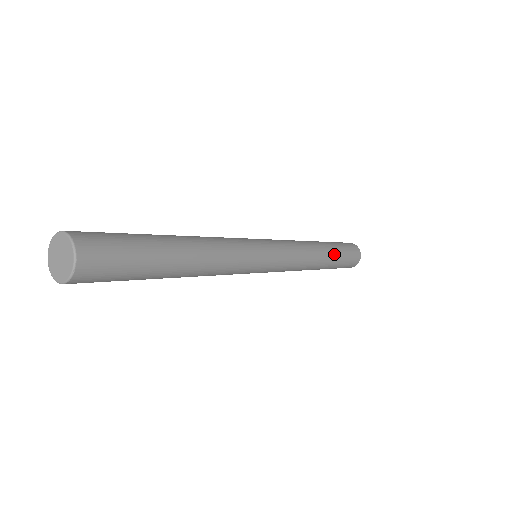
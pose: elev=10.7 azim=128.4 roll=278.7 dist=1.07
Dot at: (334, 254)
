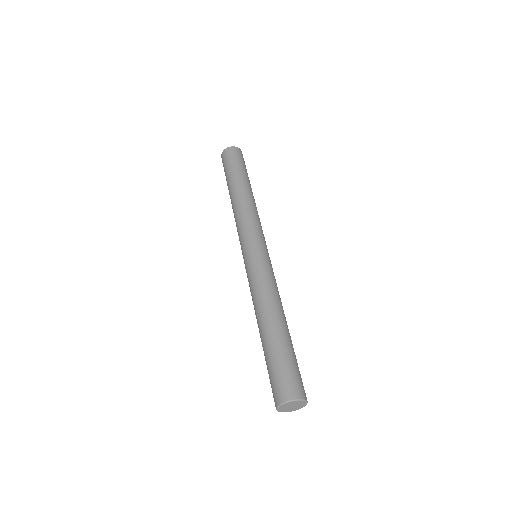
Dot at: occluded
